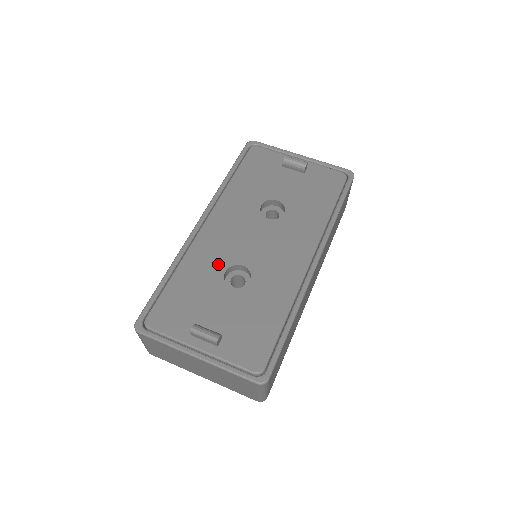
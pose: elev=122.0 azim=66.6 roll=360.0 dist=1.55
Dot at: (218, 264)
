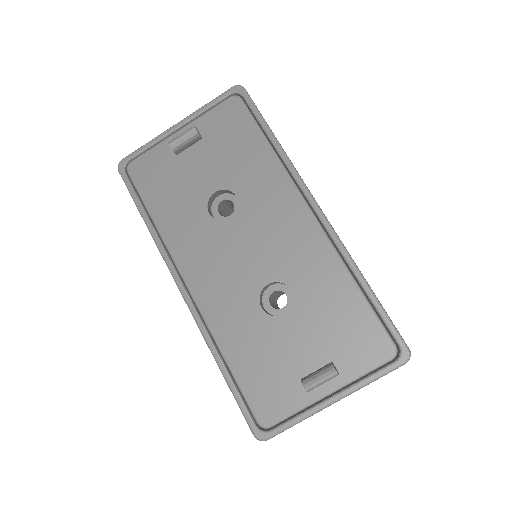
Dot at: (247, 309)
